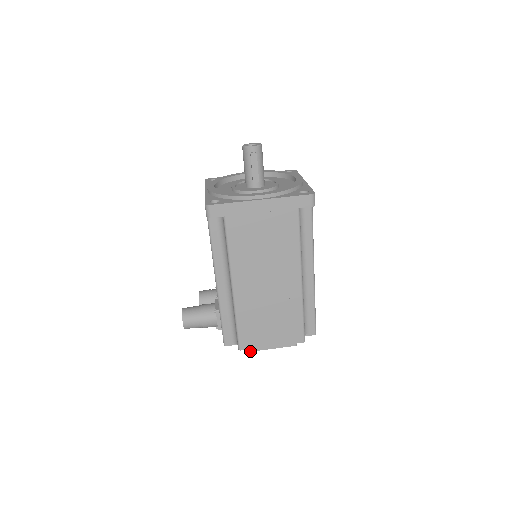
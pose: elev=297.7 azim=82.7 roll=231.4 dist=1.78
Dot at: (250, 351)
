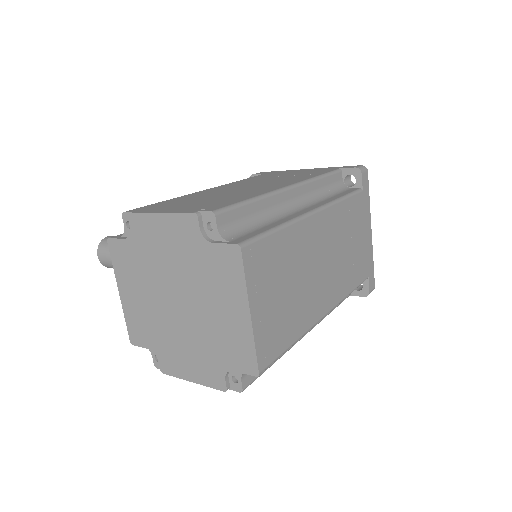
Dot at: (132, 213)
